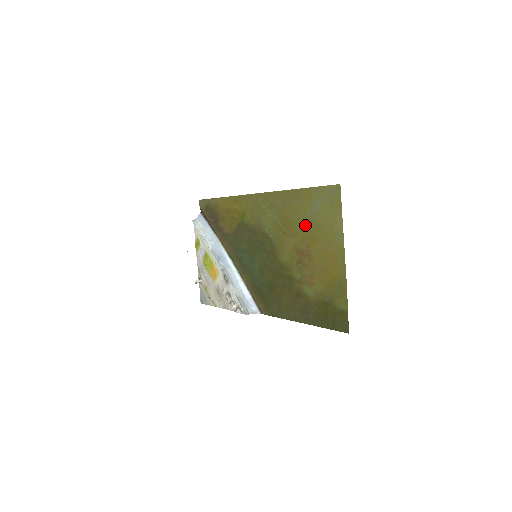
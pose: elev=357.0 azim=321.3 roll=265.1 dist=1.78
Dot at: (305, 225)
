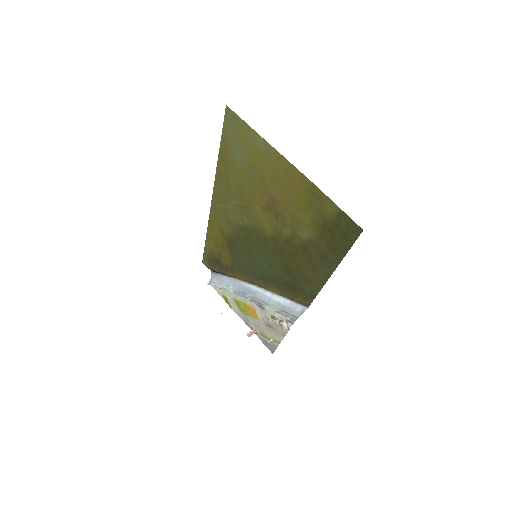
Dot at: (247, 177)
